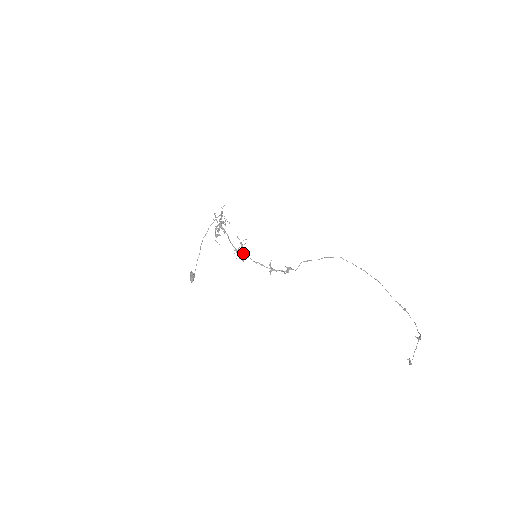
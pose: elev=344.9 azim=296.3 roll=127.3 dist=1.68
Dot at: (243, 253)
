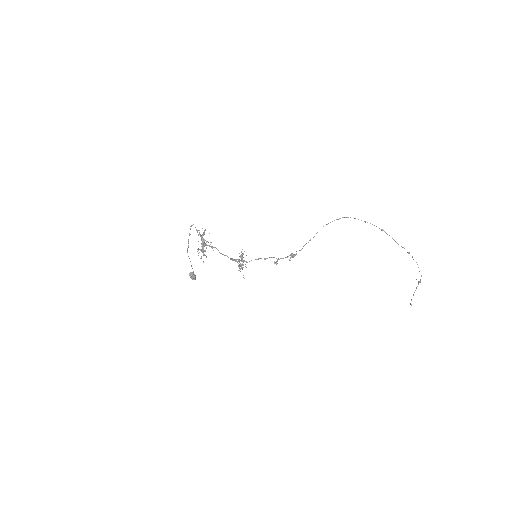
Dot at: (242, 260)
